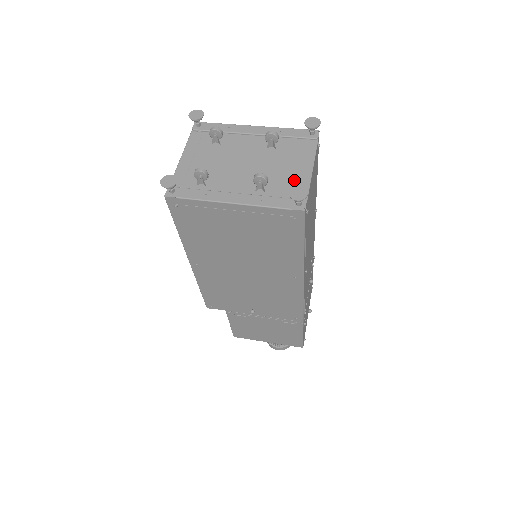
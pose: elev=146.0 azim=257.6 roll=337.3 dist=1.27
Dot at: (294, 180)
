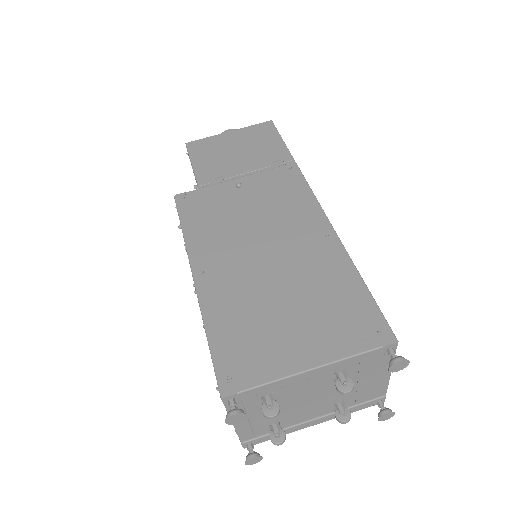
Dot at: (372, 389)
